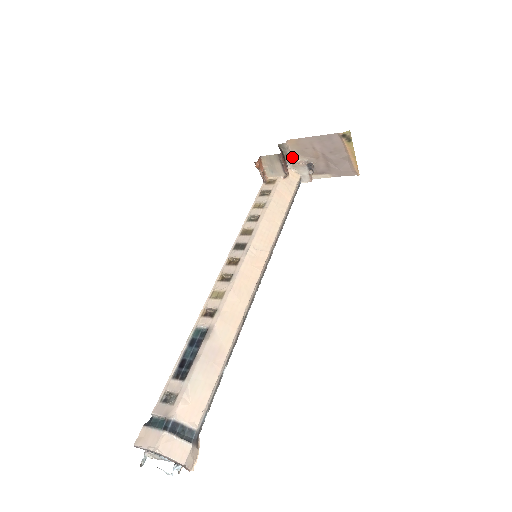
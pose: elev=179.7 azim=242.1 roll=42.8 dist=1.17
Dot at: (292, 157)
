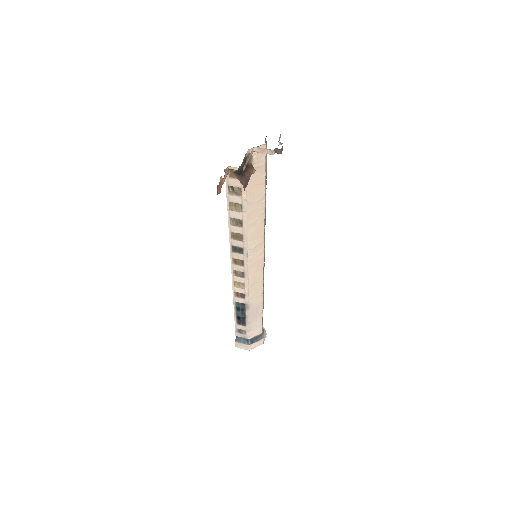
Dot at: occluded
